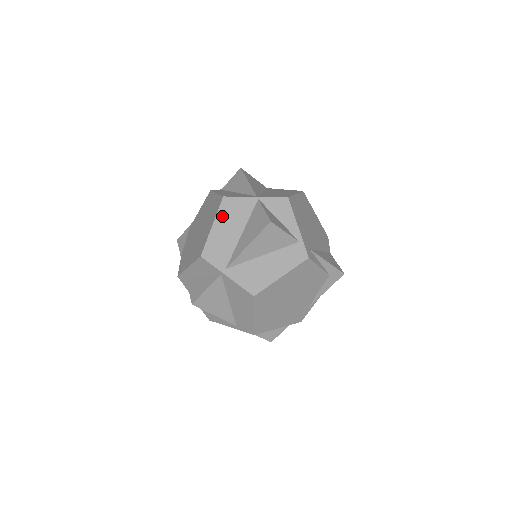
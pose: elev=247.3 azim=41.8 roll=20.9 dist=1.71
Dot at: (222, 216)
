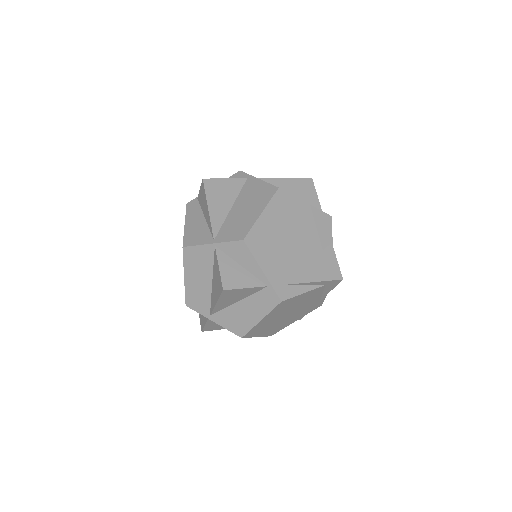
Dot at: (189, 267)
